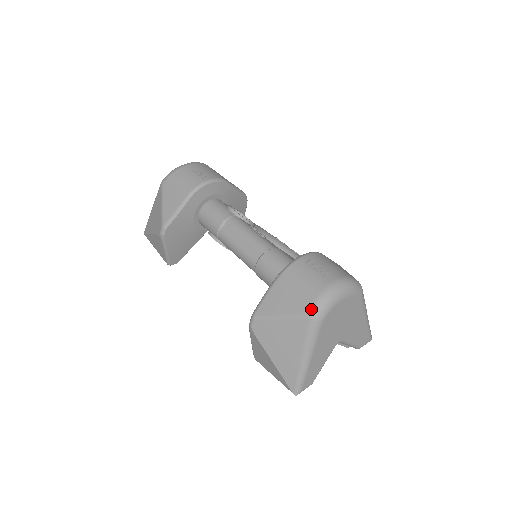
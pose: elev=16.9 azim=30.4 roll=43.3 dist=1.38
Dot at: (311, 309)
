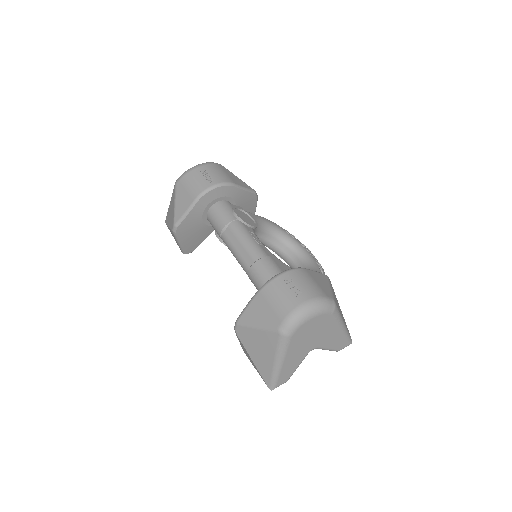
Dot at: (281, 325)
